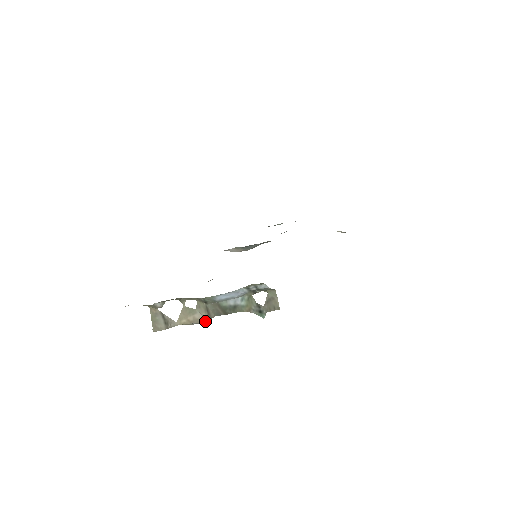
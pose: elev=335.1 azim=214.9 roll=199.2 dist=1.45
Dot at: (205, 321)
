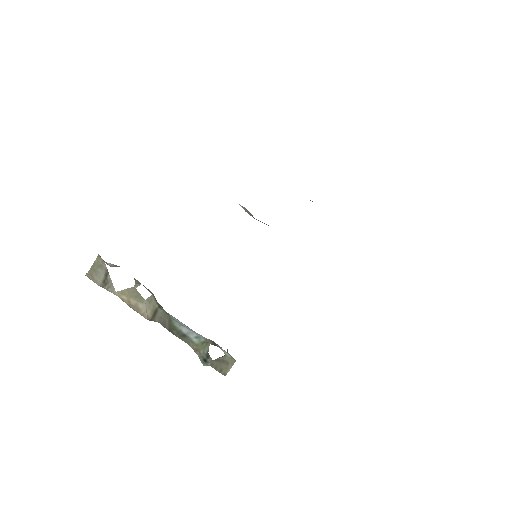
Dot at: (145, 317)
